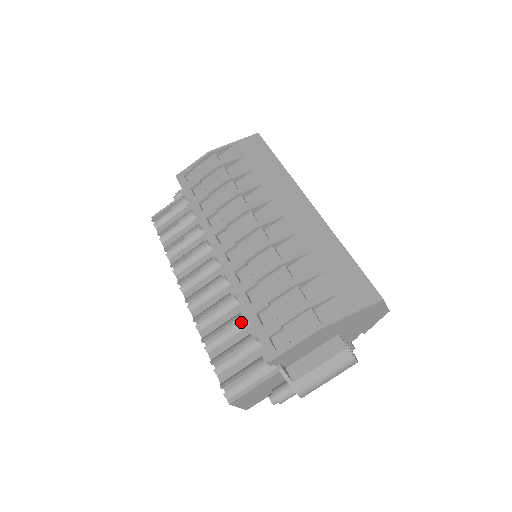
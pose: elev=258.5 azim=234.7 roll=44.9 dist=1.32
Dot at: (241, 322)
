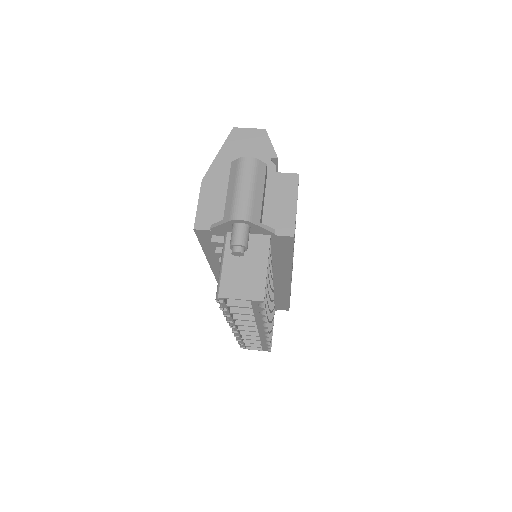
Dot at: occluded
